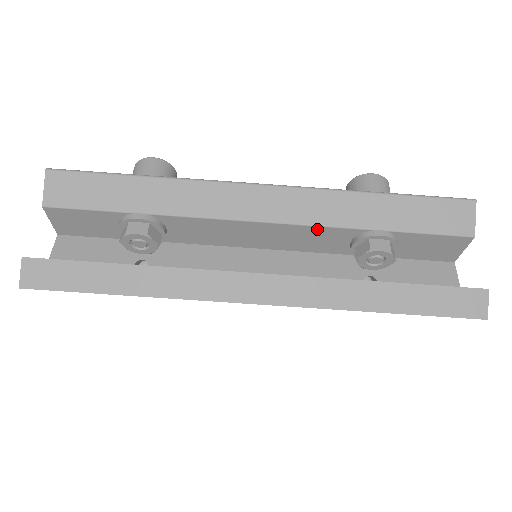
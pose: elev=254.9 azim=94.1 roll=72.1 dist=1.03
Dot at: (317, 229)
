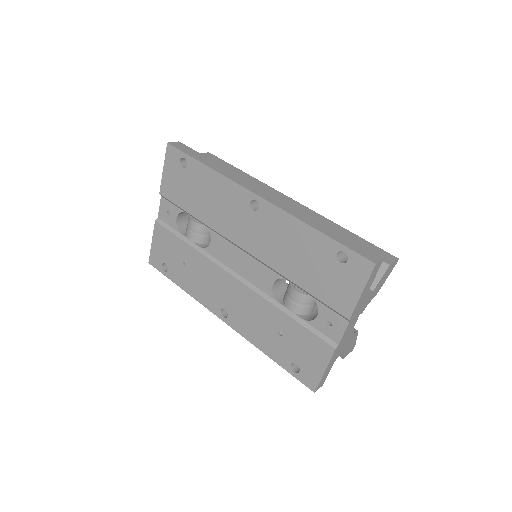
Dot at: occluded
